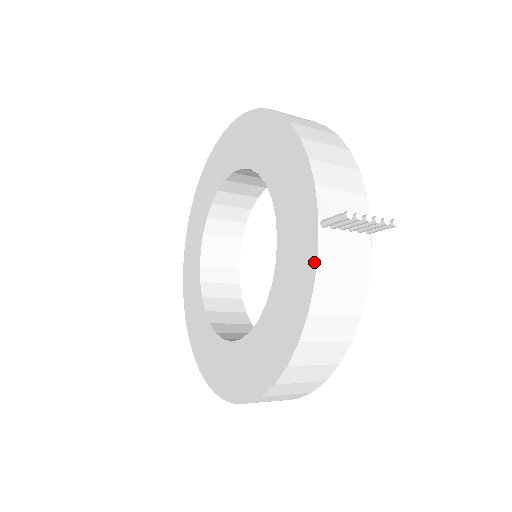
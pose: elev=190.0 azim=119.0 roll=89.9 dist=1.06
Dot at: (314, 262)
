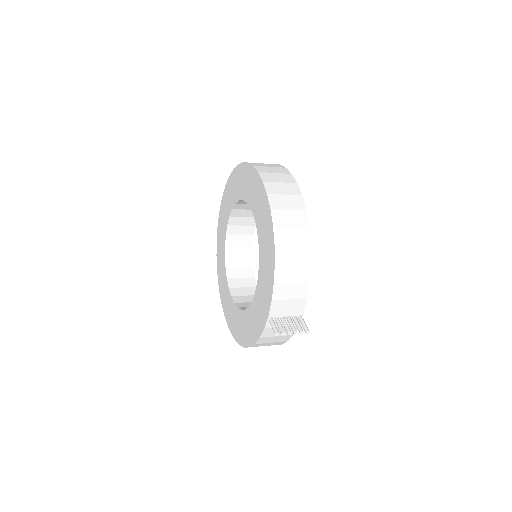
Dot at: (262, 330)
